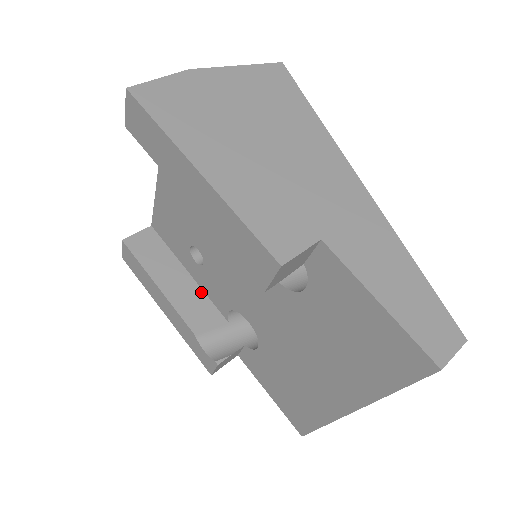
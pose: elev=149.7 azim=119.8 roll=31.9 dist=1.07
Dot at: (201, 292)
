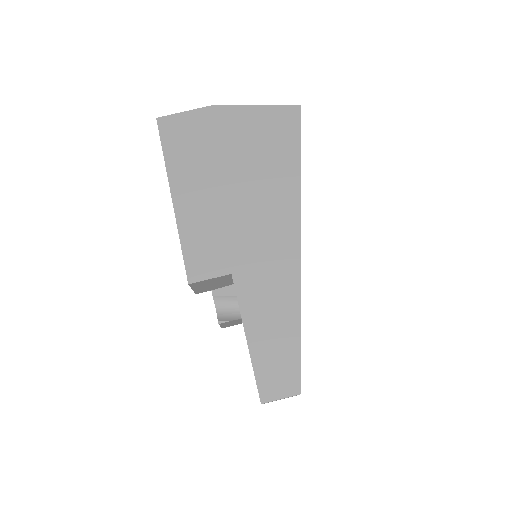
Dot at: occluded
